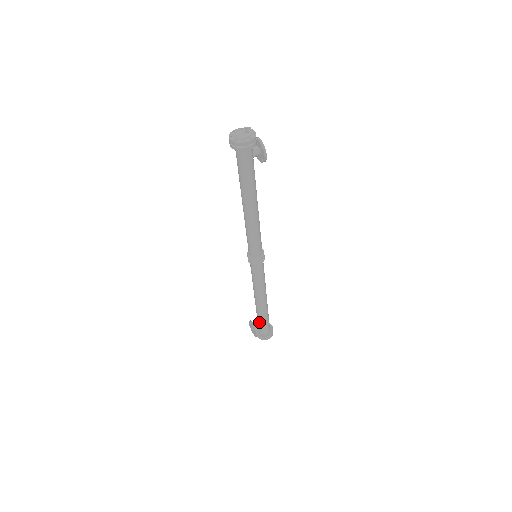
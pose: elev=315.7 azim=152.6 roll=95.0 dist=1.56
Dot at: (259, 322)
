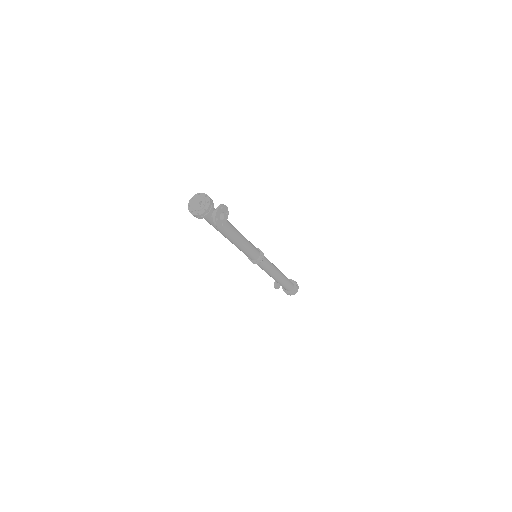
Dot at: occluded
